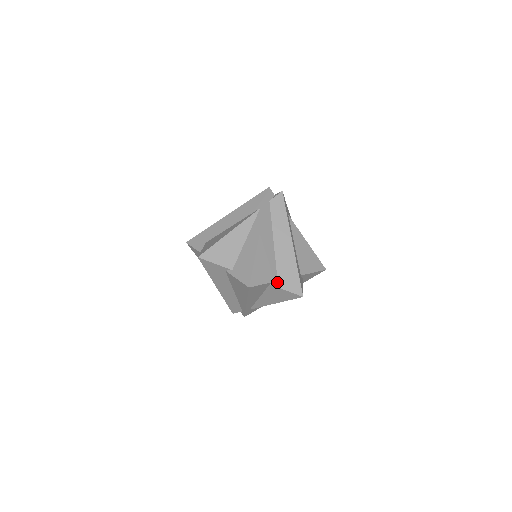
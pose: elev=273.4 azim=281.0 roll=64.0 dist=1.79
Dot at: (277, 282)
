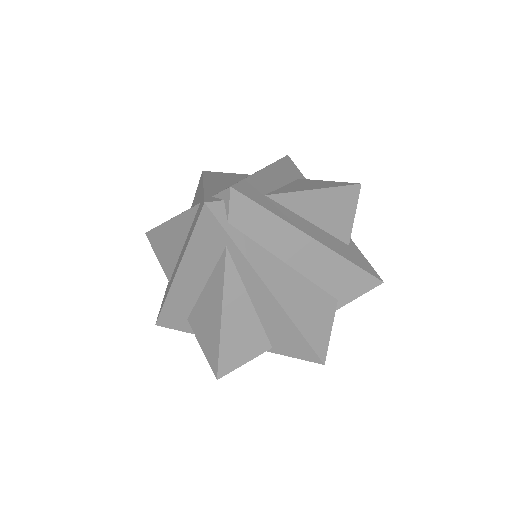
Dot at: (338, 302)
